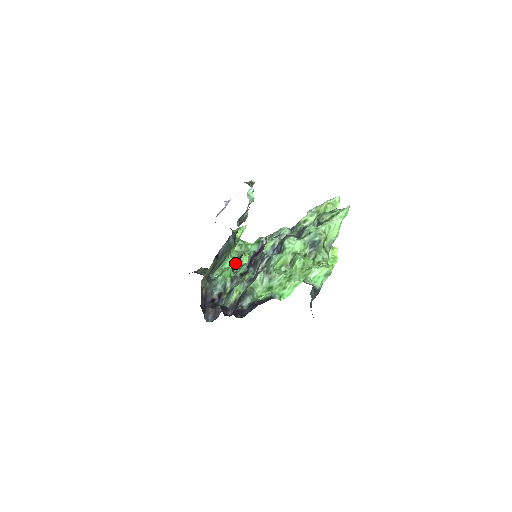
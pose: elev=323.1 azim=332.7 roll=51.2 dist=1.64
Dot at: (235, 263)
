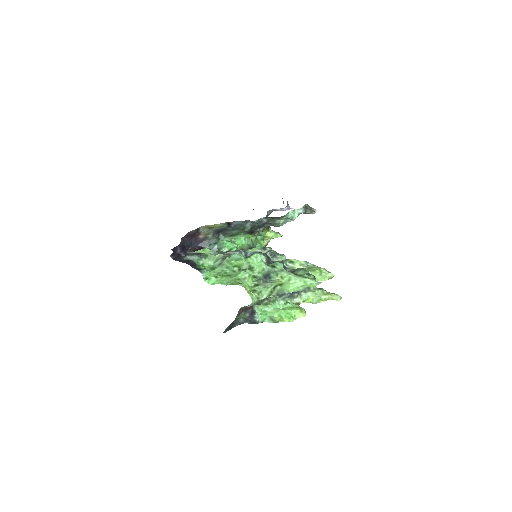
Dot at: (246, 248)
